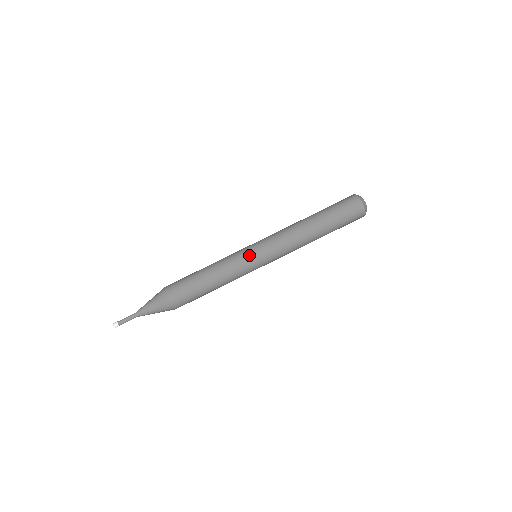
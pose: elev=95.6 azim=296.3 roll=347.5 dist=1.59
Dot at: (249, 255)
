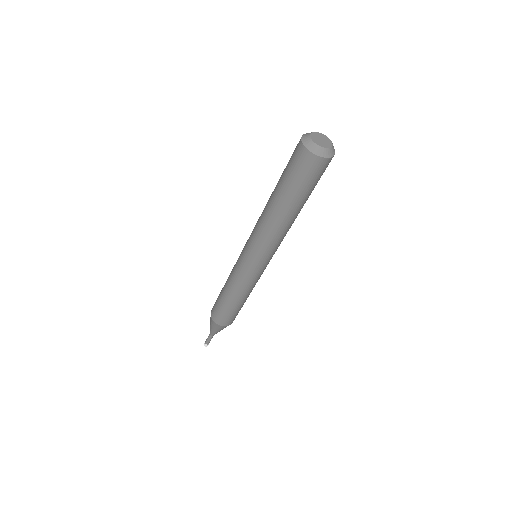
Dot at: (249, 270)
